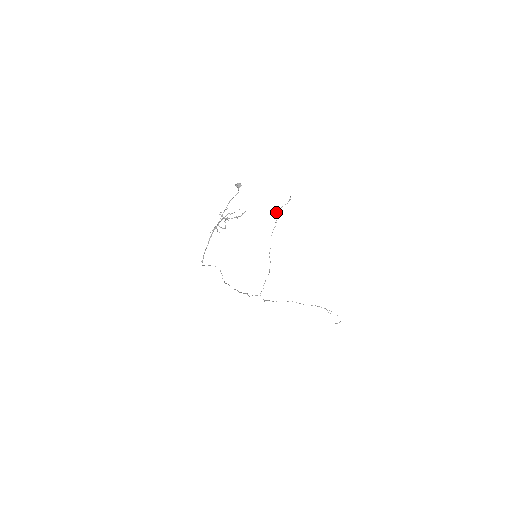
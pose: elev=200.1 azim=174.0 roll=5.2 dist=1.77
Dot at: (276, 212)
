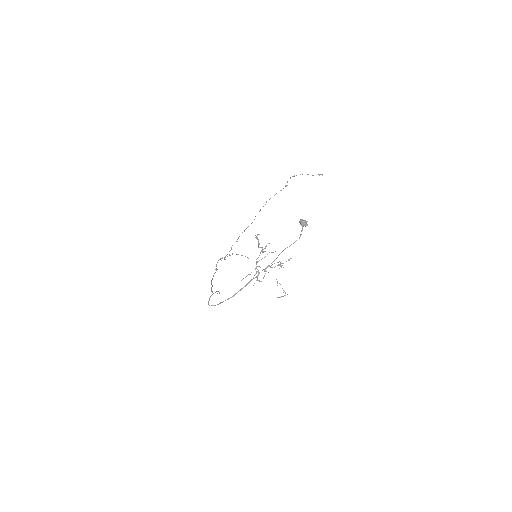
Dot at: (293, 176)
